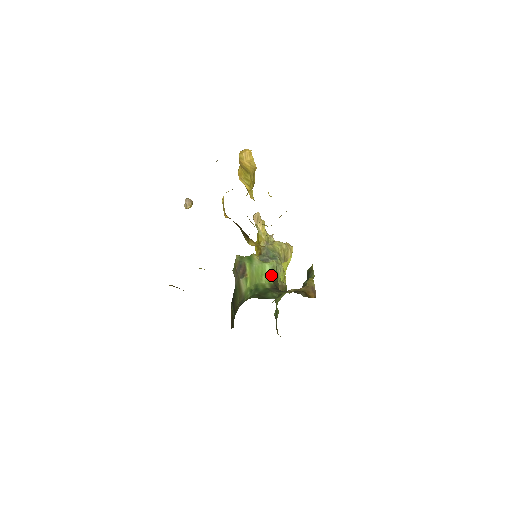
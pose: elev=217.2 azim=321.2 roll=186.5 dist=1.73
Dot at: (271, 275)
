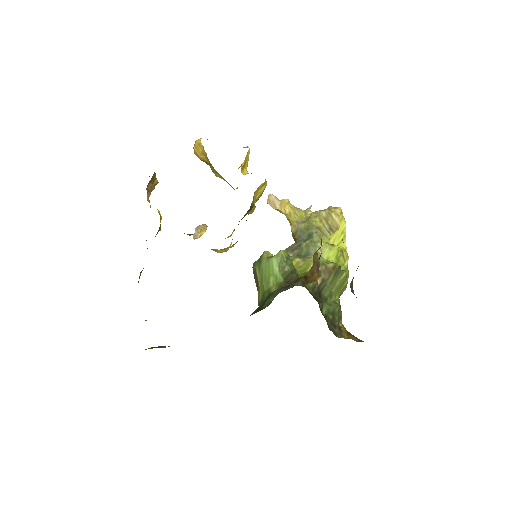
Dot at: (280, 270)
